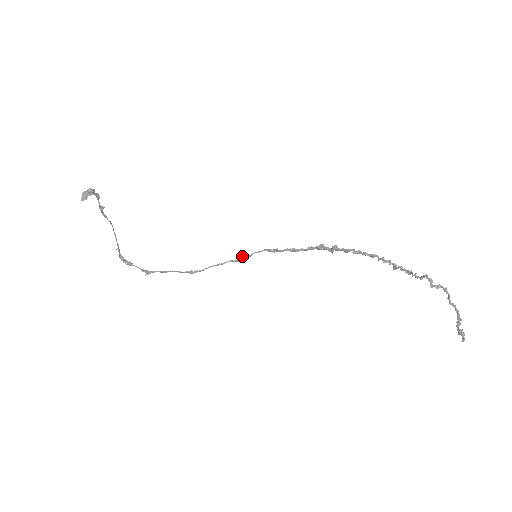
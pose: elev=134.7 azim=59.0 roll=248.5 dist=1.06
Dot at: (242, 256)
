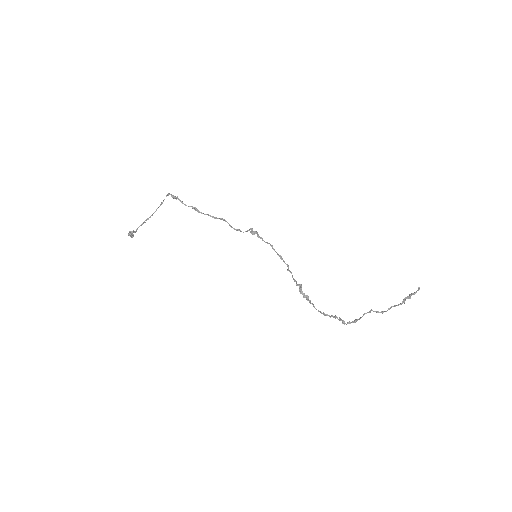
Dot at: occluded
